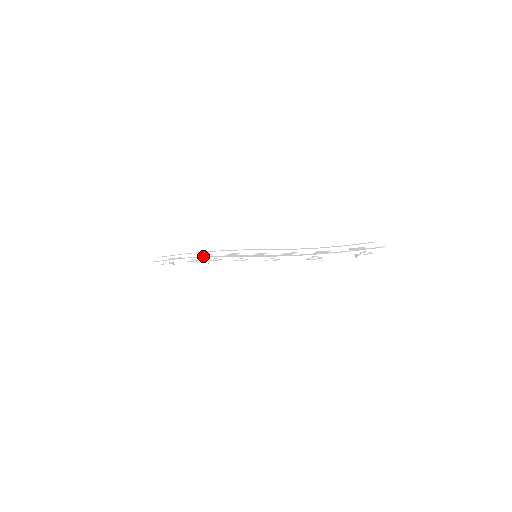
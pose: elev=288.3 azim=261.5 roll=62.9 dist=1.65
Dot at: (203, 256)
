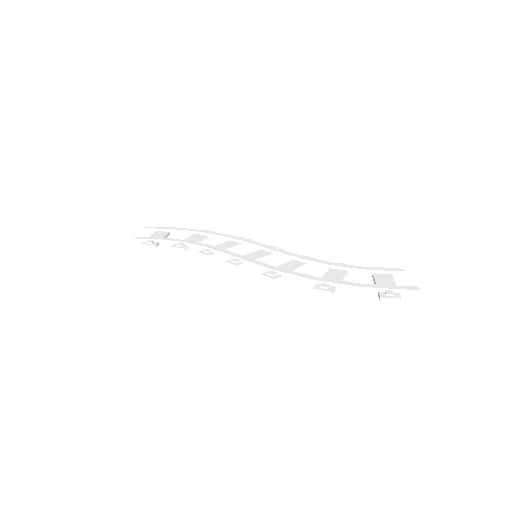
Dot at: occluded
